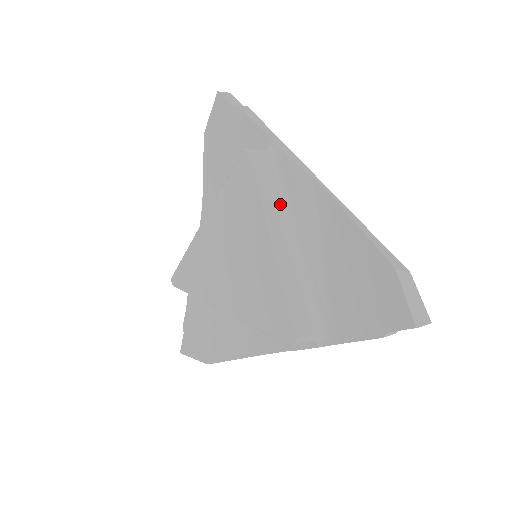
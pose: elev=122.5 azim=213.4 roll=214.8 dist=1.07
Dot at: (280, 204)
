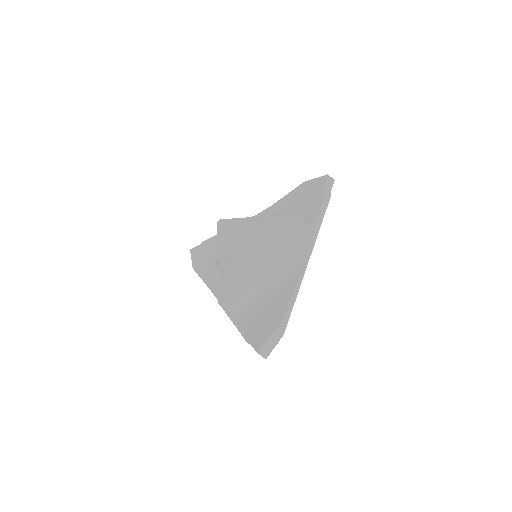
Dot at: (283, 251)
